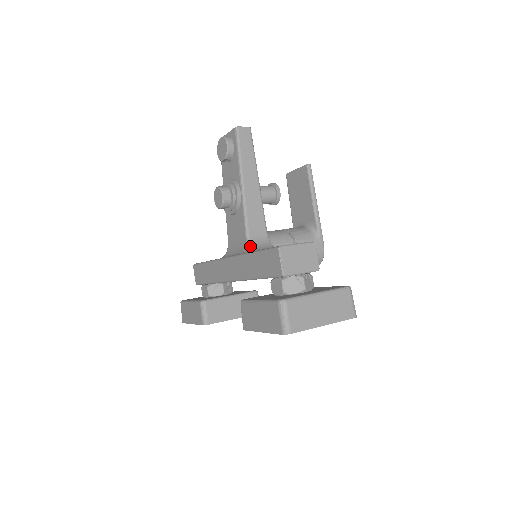
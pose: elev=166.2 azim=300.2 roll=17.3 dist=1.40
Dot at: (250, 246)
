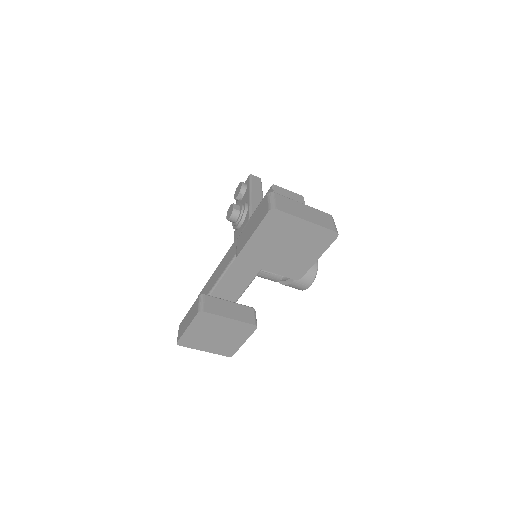
Dot at: occluded
